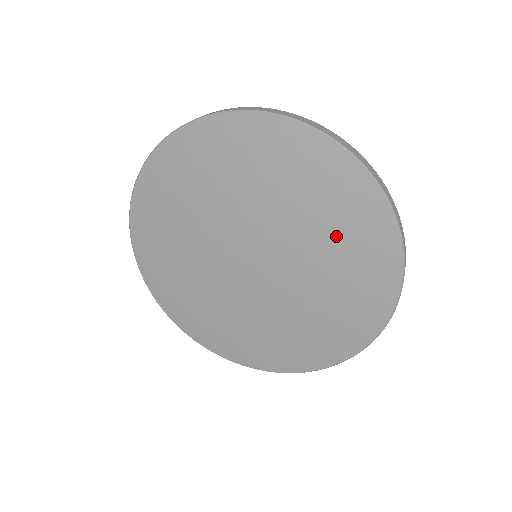
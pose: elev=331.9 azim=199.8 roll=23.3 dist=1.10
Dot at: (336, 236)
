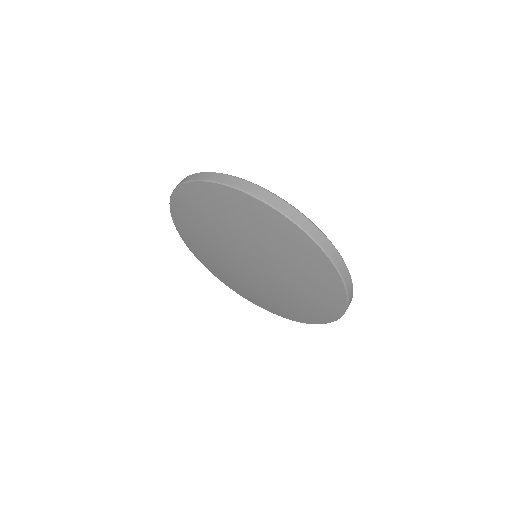
Dot at: (308, 285)
